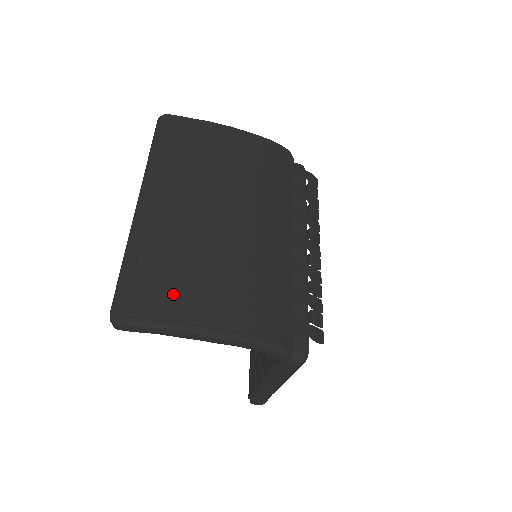
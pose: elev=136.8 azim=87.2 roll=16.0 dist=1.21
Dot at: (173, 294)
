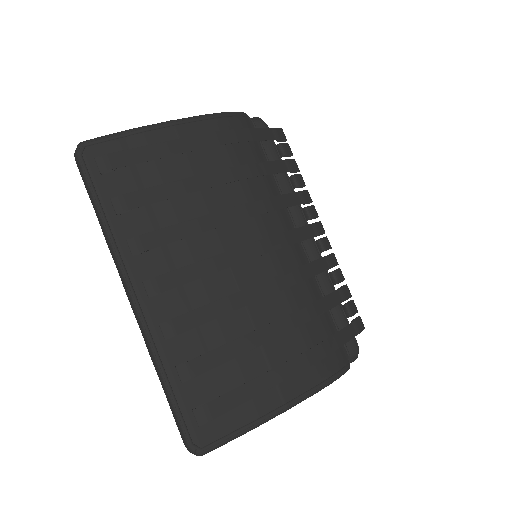
Dot at: (238, 394)
